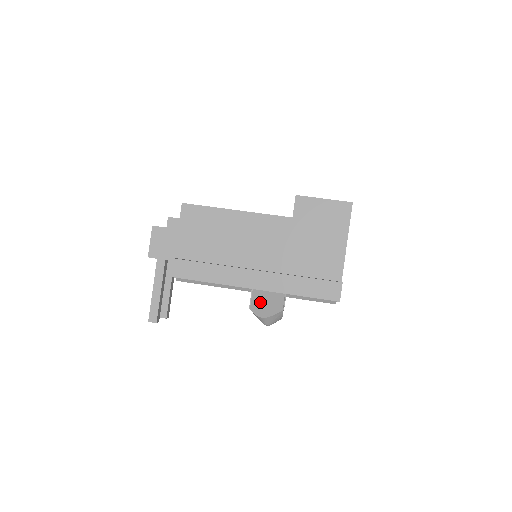
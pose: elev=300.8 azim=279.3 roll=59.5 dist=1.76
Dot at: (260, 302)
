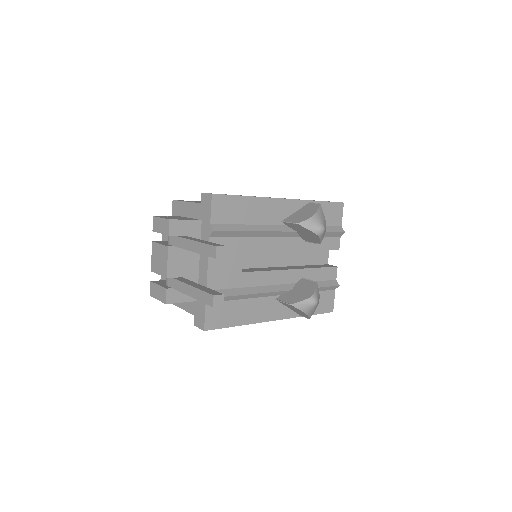
Dot at: (299, 216)
